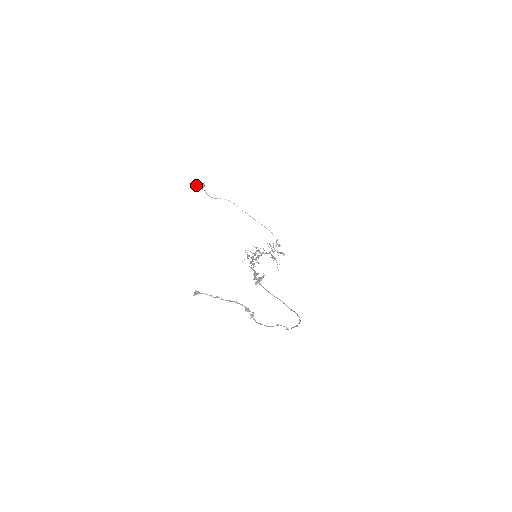
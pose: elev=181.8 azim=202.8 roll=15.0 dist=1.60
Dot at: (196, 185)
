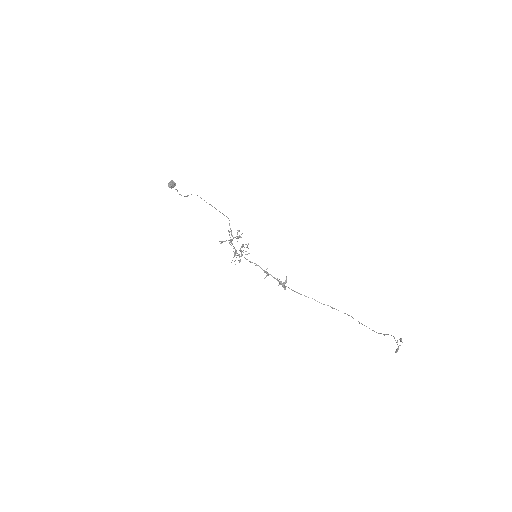
Dot at: (168, 185)
